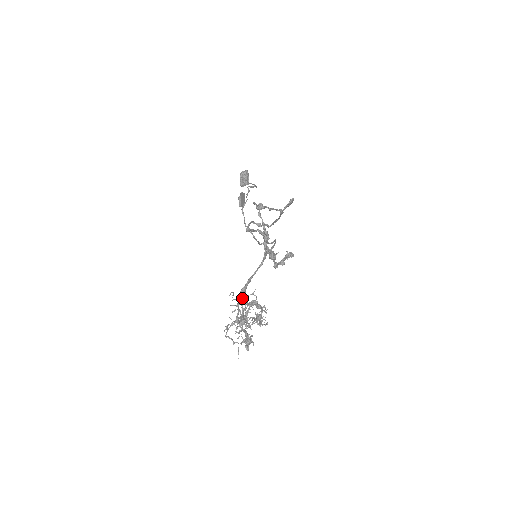
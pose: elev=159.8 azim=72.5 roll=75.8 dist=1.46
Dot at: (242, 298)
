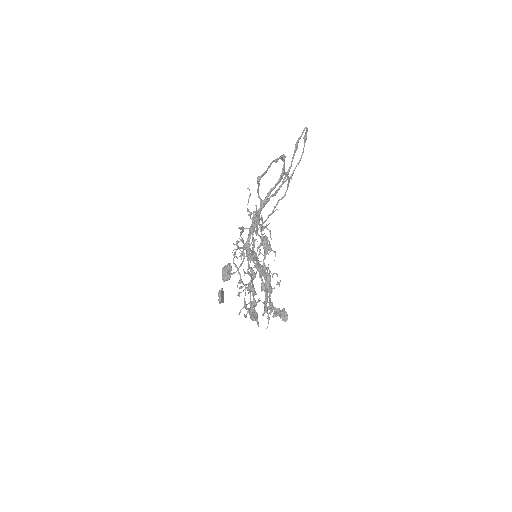
Dot at: (255, 221)
